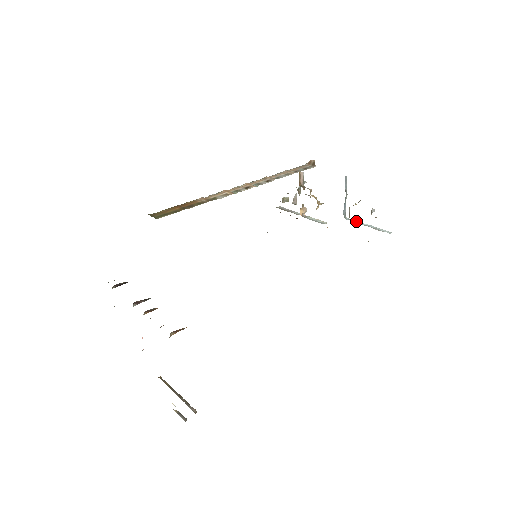
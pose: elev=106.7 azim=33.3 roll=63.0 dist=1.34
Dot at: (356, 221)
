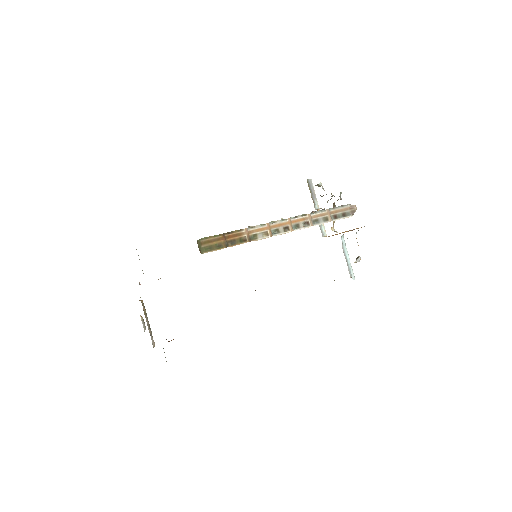
Dot at: (345, 247)
